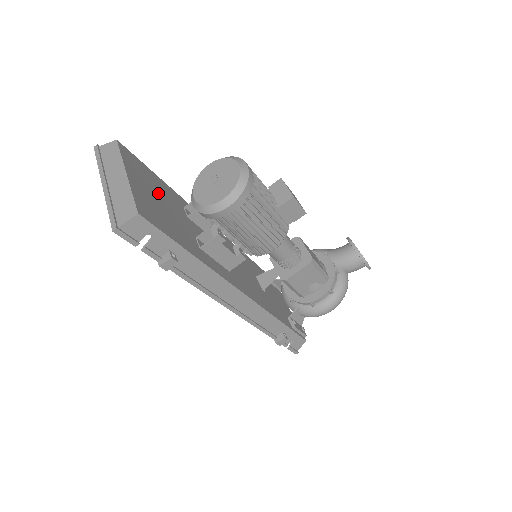
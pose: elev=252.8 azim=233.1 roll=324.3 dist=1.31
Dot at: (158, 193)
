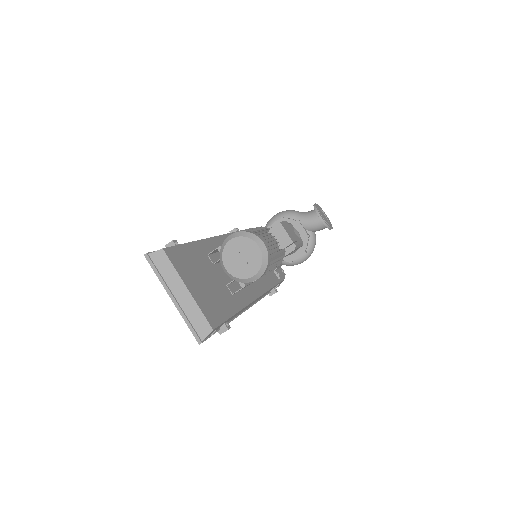
Dot at: (199, 272)
